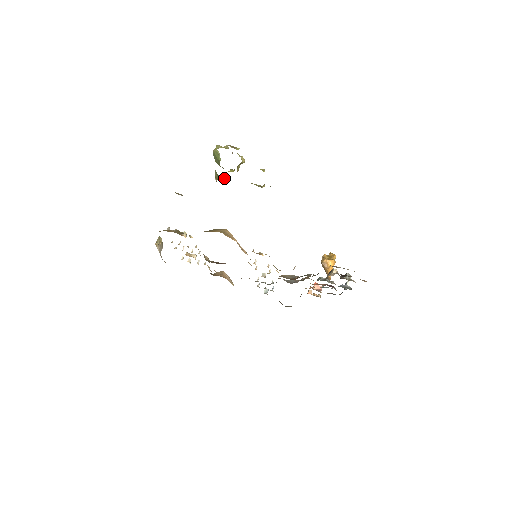
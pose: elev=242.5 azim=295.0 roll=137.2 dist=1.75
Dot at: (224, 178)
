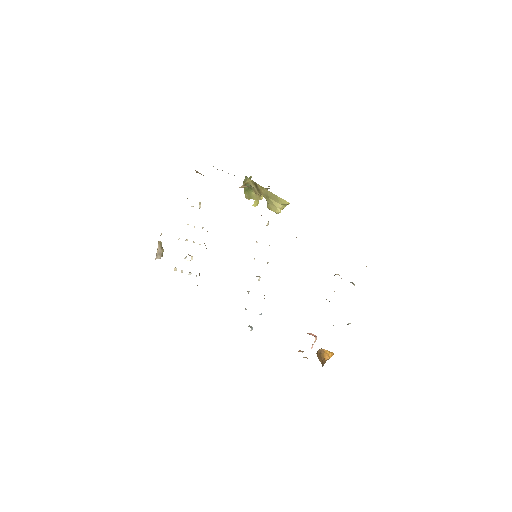
Dot at: (251, 181)
